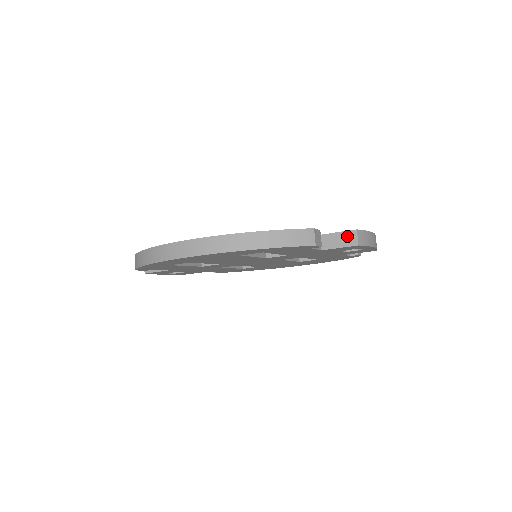
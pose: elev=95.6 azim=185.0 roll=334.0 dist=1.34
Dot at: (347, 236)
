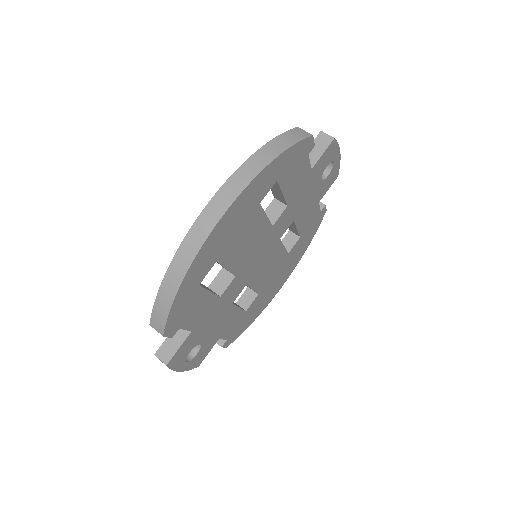
Dot at: (319, 141)
